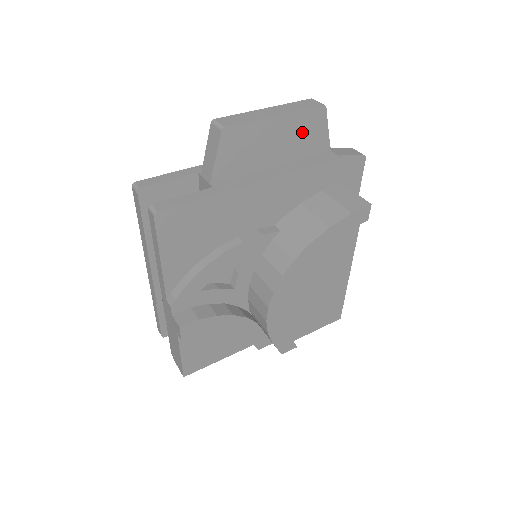
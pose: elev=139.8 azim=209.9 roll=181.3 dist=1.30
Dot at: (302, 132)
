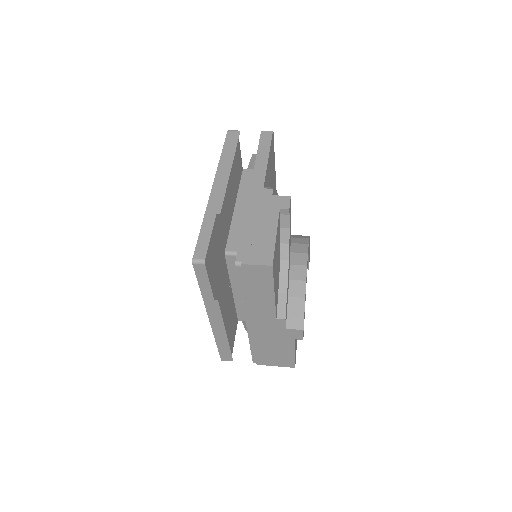
Dot at: occluded
